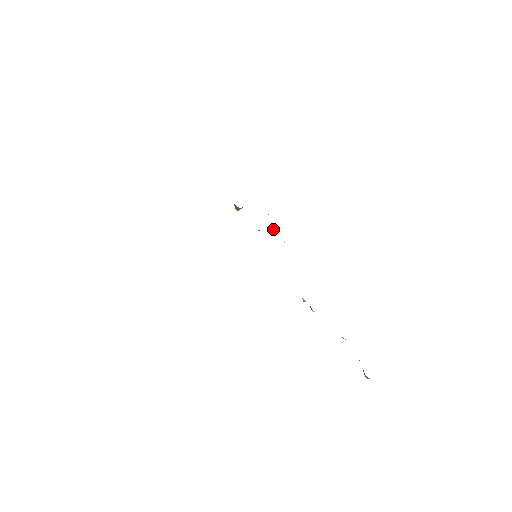
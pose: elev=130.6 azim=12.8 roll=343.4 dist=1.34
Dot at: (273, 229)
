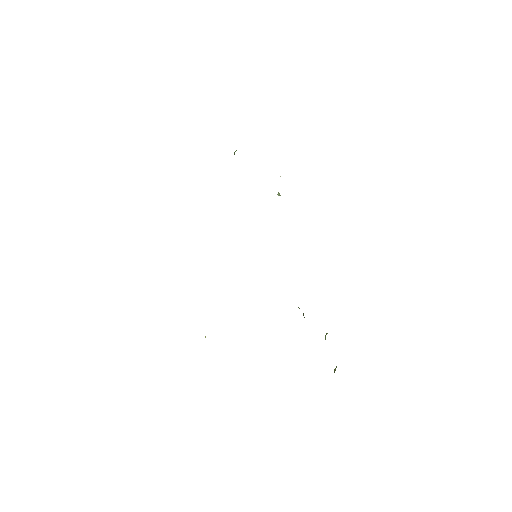
Dot at: occluded
